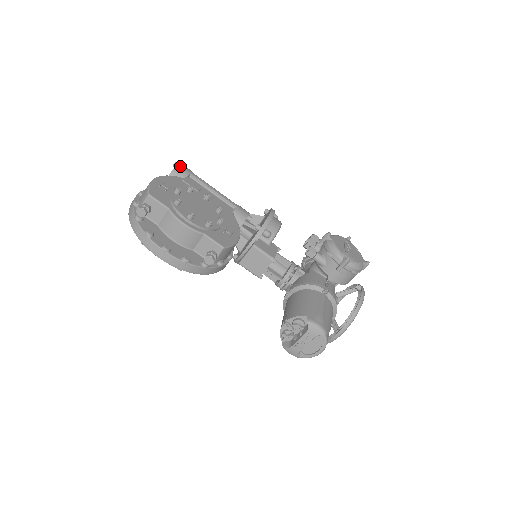
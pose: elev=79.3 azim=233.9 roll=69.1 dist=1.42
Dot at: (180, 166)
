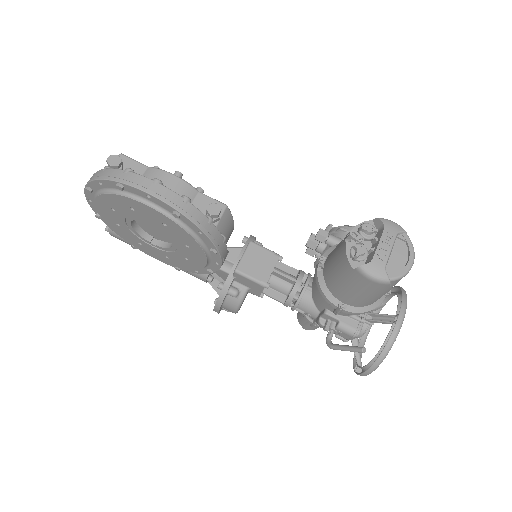
Dot at: occluded
